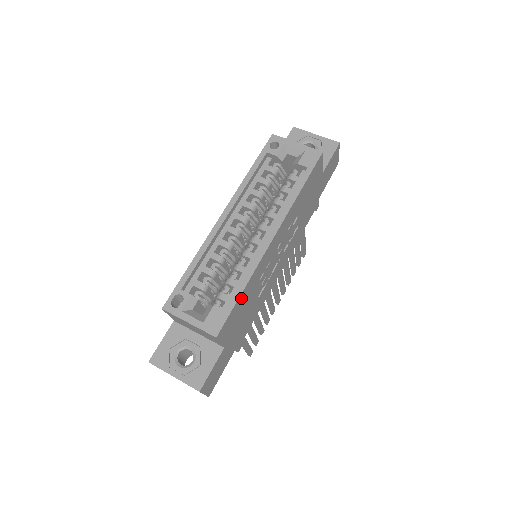
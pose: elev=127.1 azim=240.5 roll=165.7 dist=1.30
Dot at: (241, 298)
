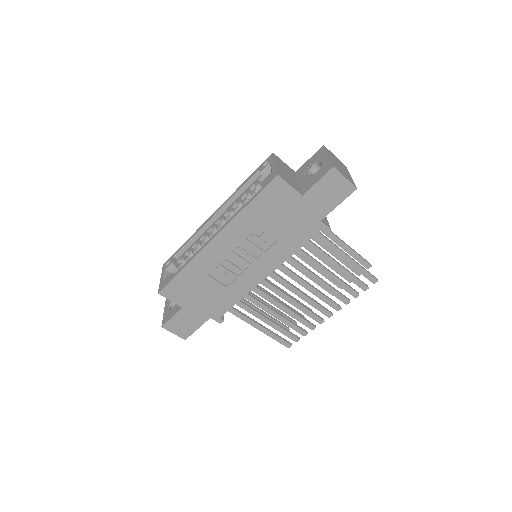
Dot at: (183, 275)
